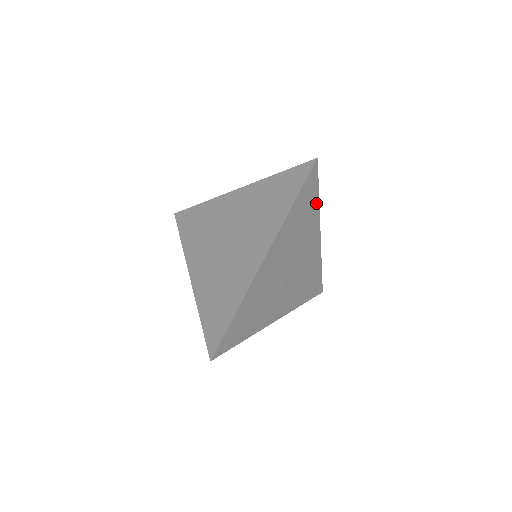
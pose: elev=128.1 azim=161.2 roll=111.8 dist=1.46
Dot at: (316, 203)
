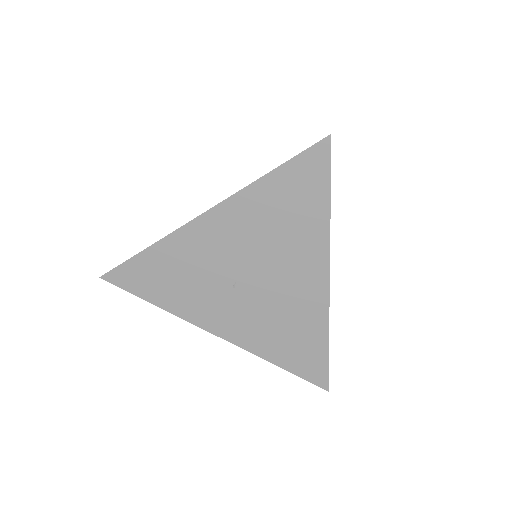
Dot at: (323, 211)
